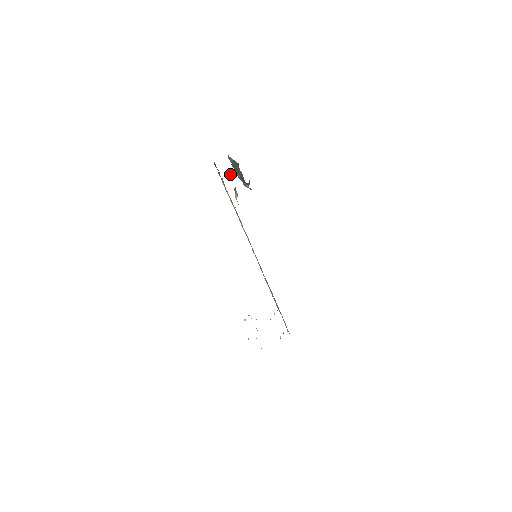
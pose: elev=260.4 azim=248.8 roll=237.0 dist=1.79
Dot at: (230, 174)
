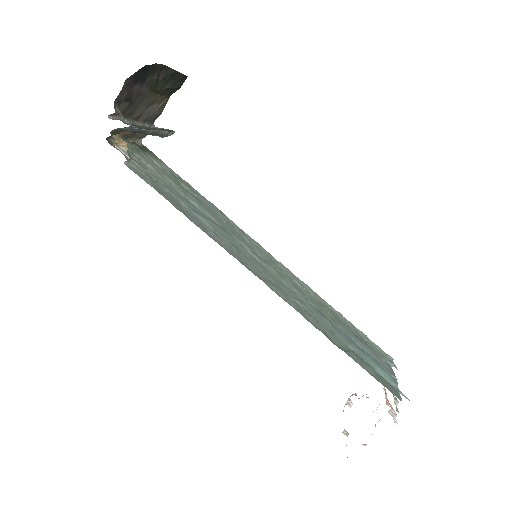
Dot at: occluded
